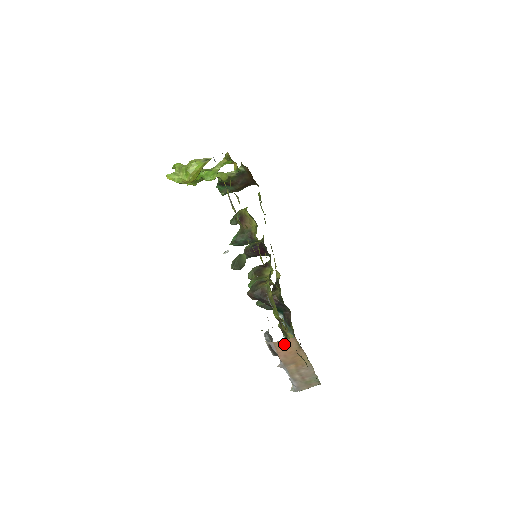
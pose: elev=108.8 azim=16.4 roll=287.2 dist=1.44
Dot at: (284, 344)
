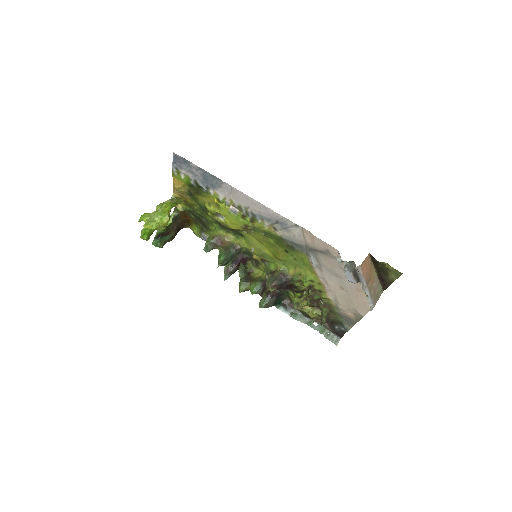
Dot at: (365, 263)
